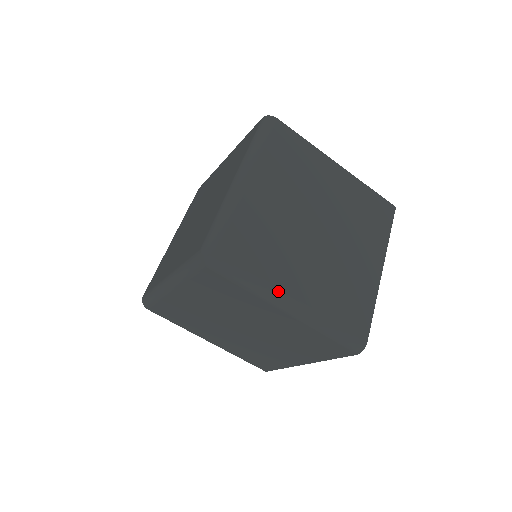
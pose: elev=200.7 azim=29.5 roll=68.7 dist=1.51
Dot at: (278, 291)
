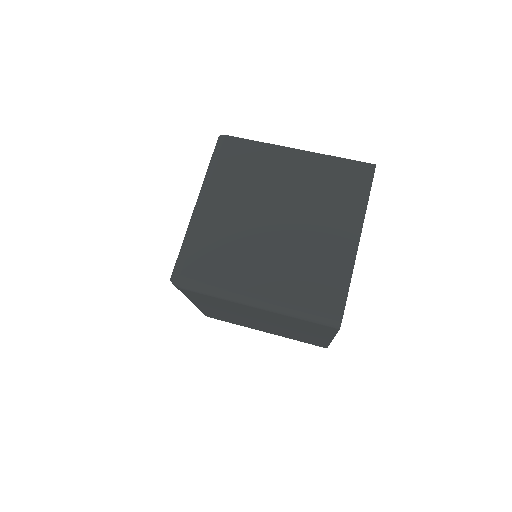
Dot at: (239, 292)
